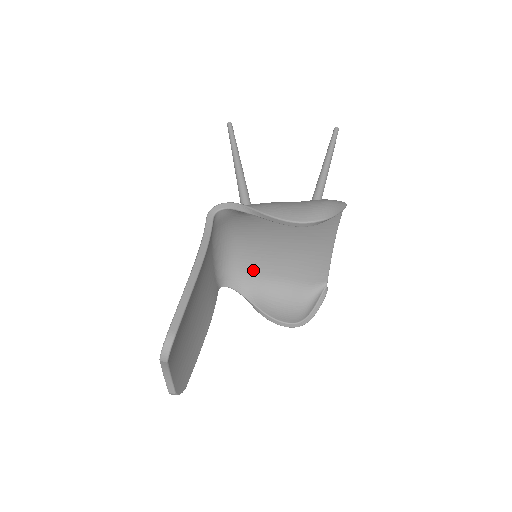
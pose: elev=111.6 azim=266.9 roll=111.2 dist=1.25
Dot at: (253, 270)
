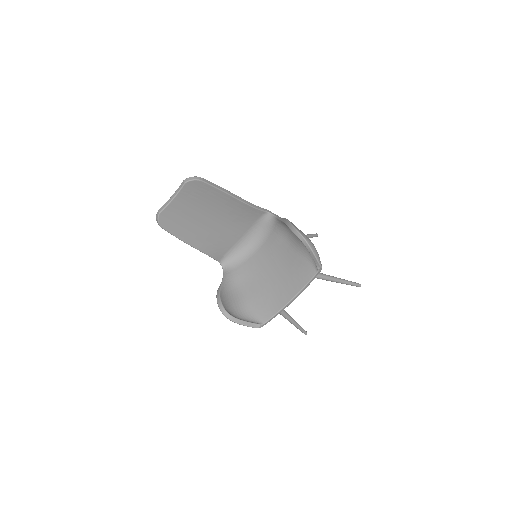
Dot at: (243, 275)
